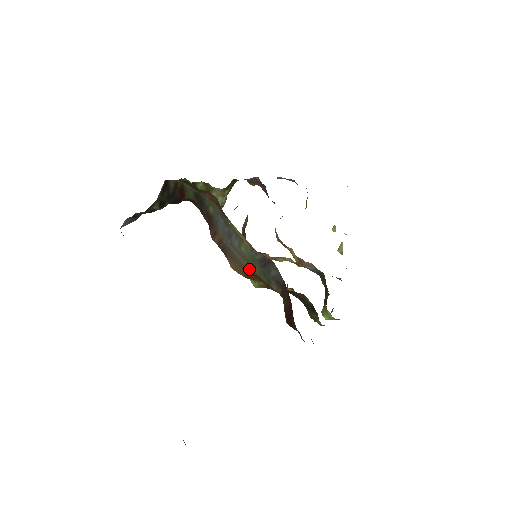
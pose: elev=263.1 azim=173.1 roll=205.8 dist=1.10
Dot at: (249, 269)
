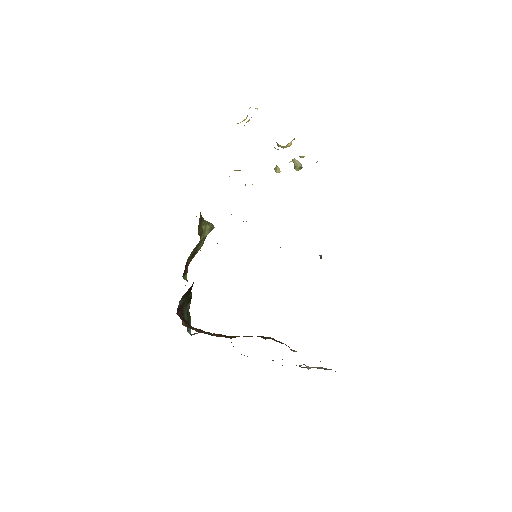
Dot at: occluded
